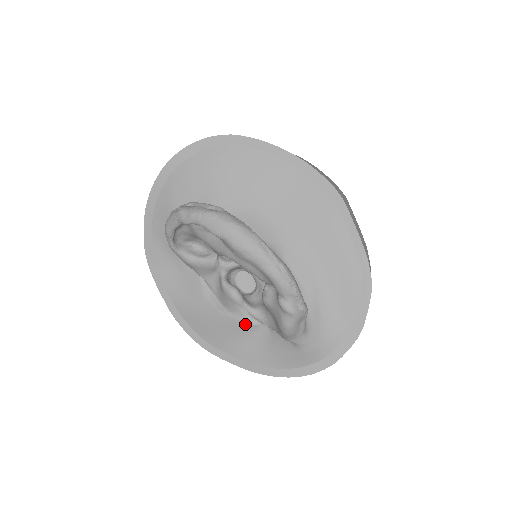
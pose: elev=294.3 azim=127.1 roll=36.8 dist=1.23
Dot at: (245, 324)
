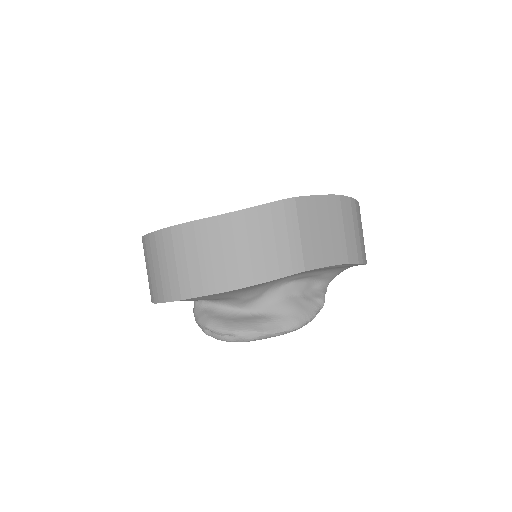
Dot at: occluded
